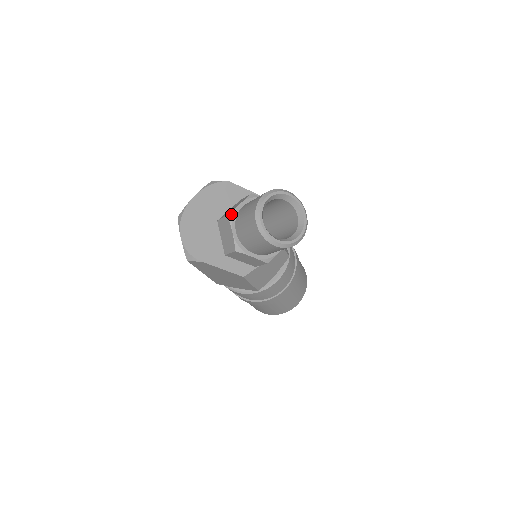
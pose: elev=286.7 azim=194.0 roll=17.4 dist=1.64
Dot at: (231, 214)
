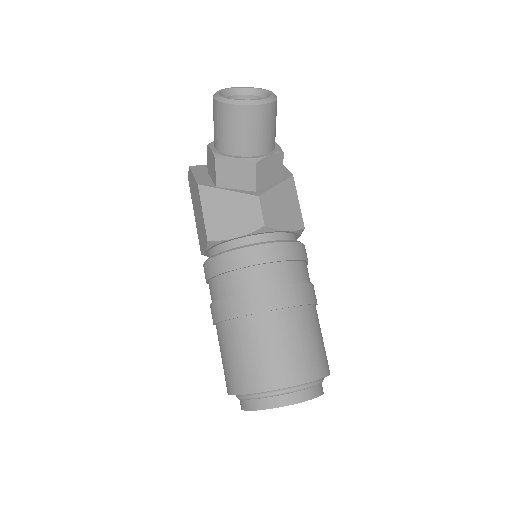
Dot at: occluded
